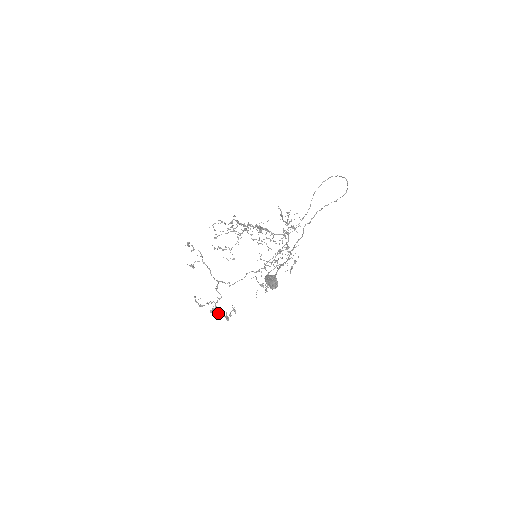
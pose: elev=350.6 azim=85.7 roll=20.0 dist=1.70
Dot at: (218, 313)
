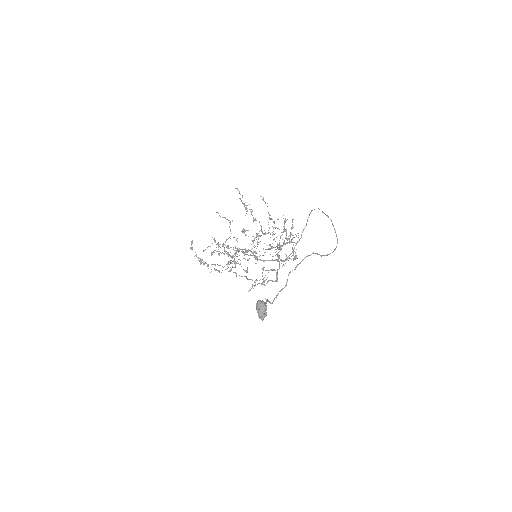
Dot at: occluded
